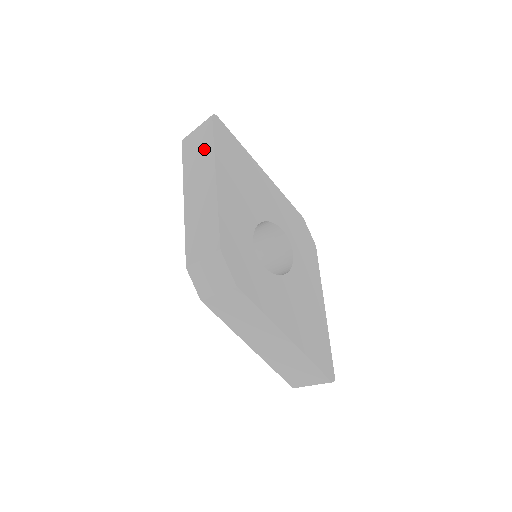
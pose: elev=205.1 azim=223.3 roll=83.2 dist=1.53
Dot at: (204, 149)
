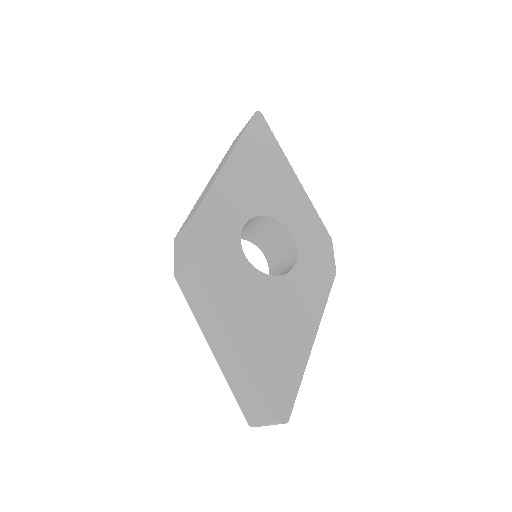
Dot at: (237, 139)
